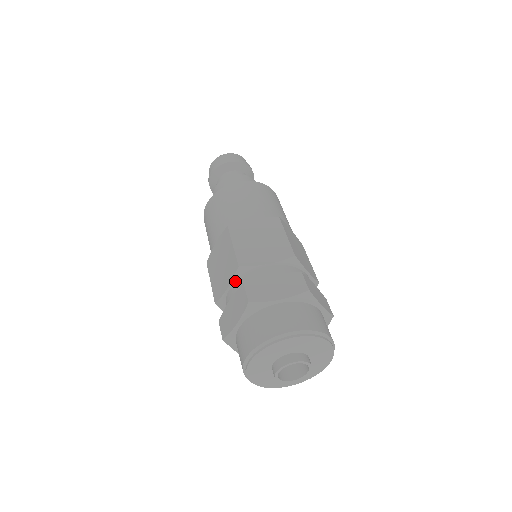
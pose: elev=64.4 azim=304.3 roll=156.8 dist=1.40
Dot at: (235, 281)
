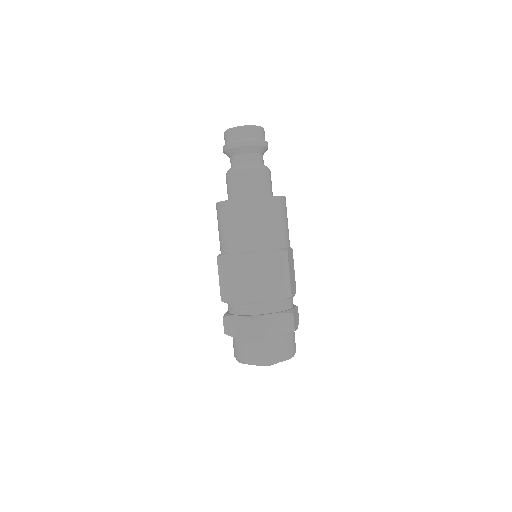
Dot at: (244, 304)
